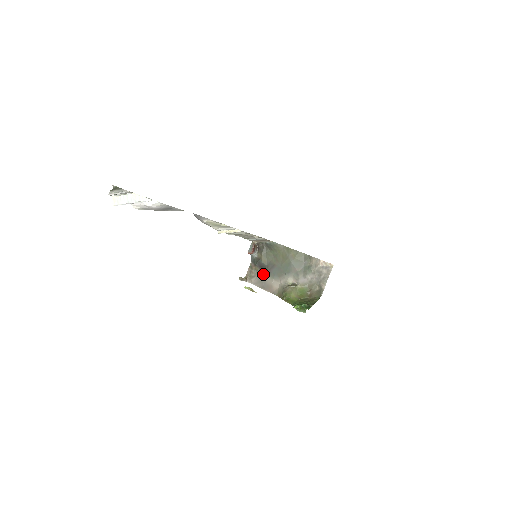
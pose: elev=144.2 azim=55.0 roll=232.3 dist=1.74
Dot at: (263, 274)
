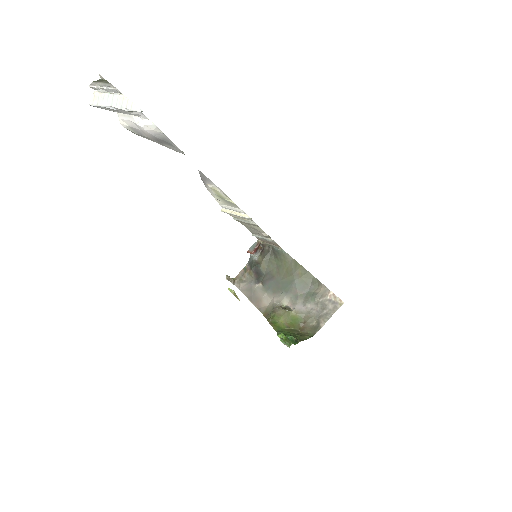
Dot at: (256, 282)
